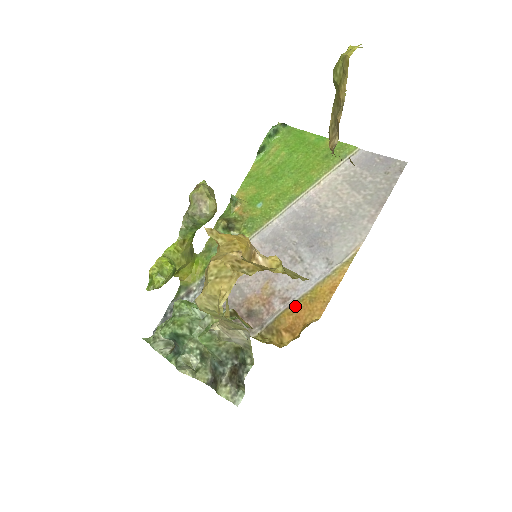
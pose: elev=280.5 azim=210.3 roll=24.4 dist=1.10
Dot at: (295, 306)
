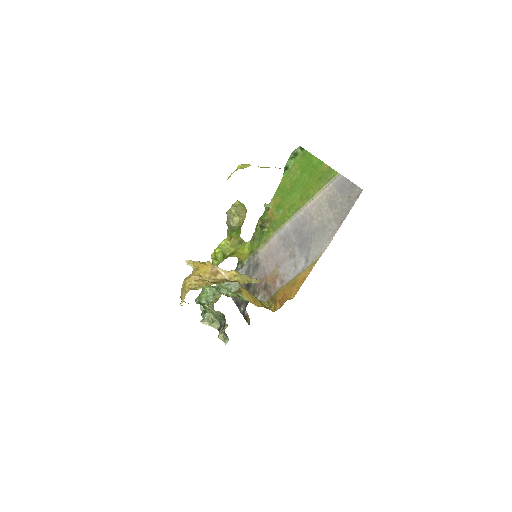
Dot at: (285, 287)
